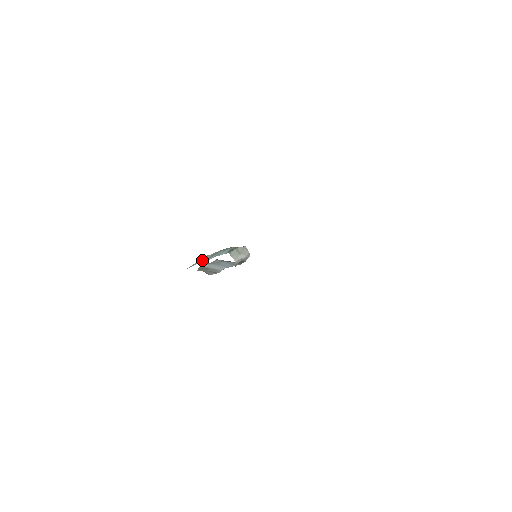
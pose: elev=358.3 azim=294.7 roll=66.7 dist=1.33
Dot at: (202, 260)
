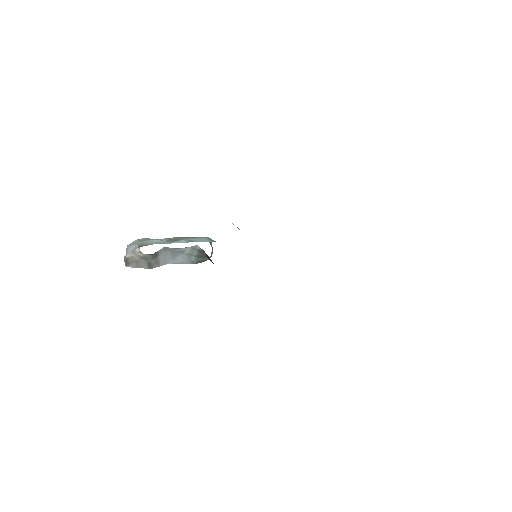
Dot at: (162, 241)
